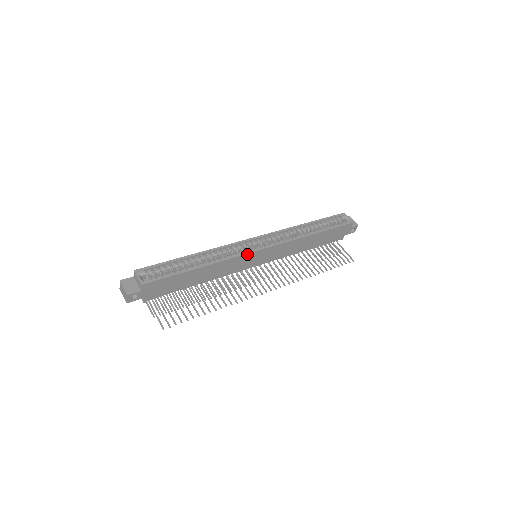
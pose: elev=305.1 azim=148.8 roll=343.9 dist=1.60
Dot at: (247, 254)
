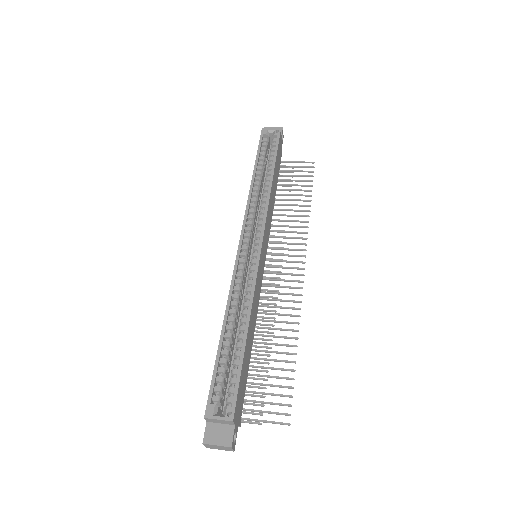
Dot at: (258, 266)
